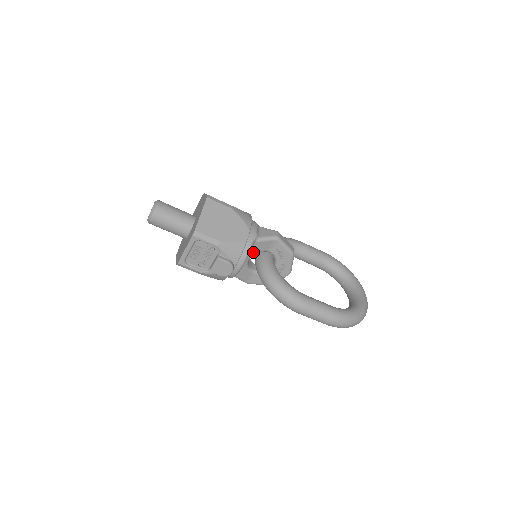
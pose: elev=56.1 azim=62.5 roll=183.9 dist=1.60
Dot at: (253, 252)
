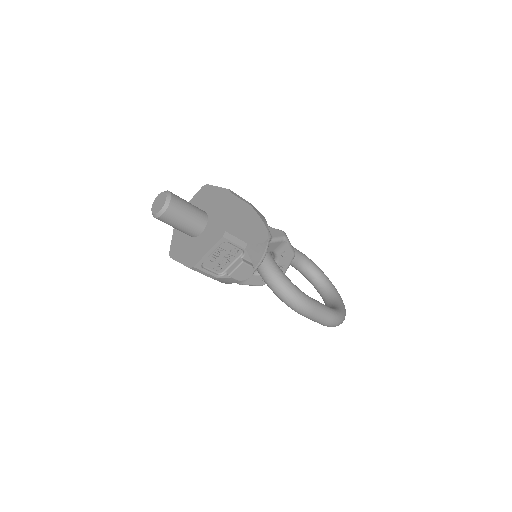
Dot at: occluded
